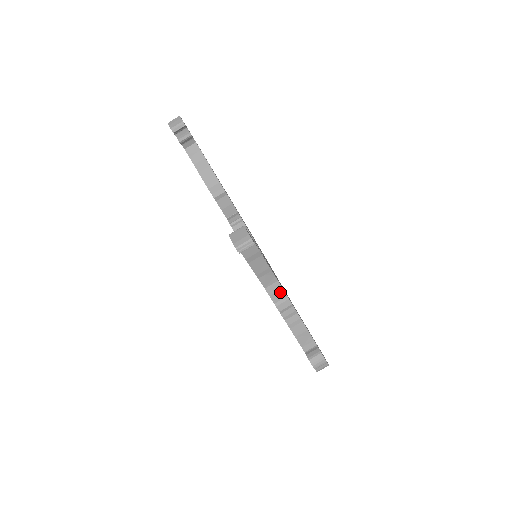
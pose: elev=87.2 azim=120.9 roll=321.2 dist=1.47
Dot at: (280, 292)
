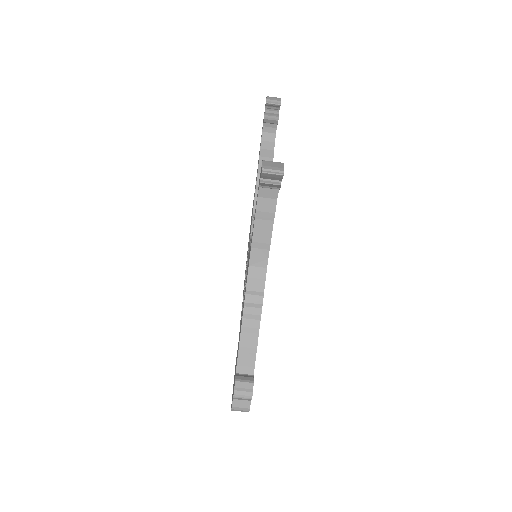
Dot at: (260, 282)
